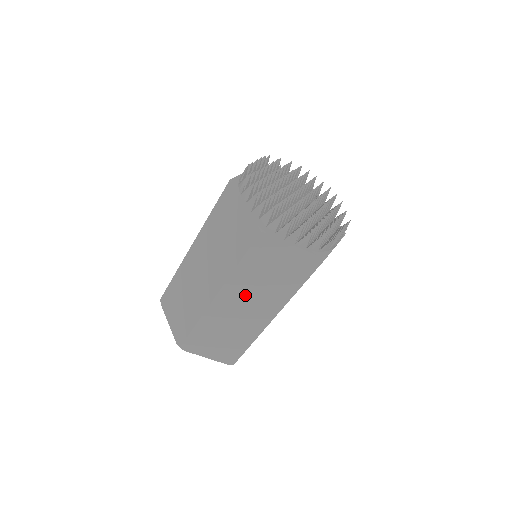
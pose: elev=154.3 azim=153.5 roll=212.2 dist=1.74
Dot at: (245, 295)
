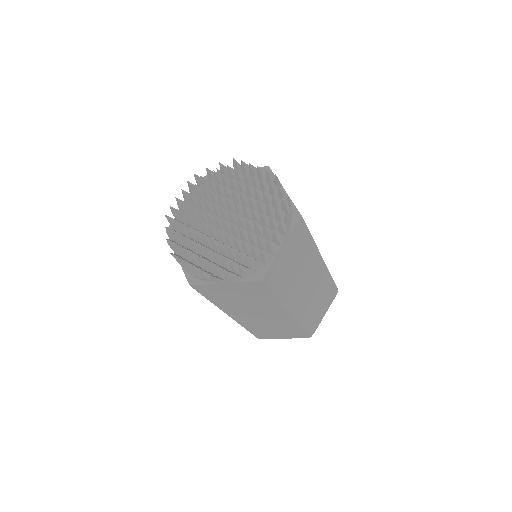
Dot at: (246, 311)
